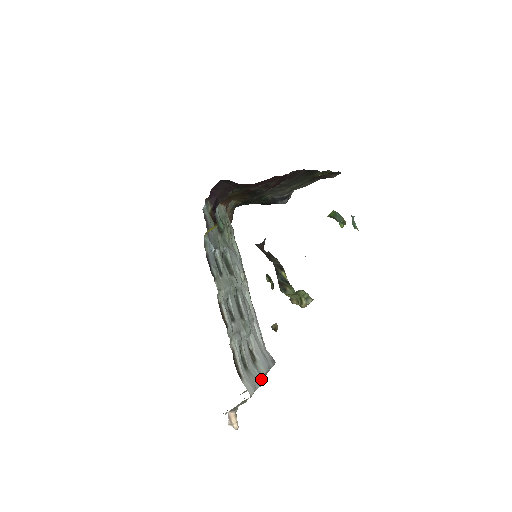
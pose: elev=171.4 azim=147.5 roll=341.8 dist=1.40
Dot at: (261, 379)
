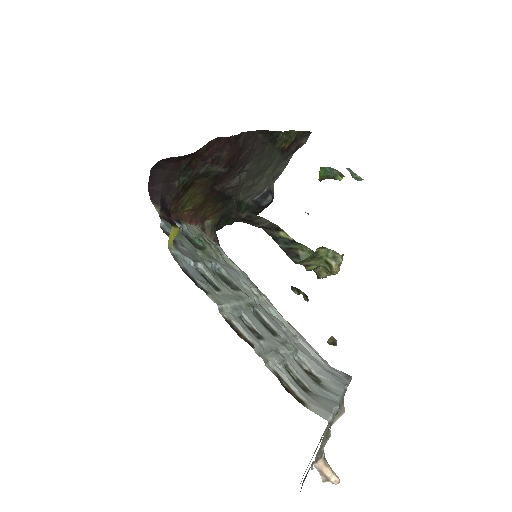
Dot at: (337, 399)
